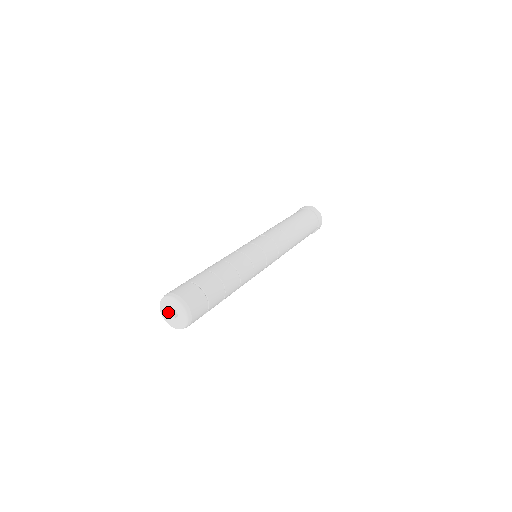
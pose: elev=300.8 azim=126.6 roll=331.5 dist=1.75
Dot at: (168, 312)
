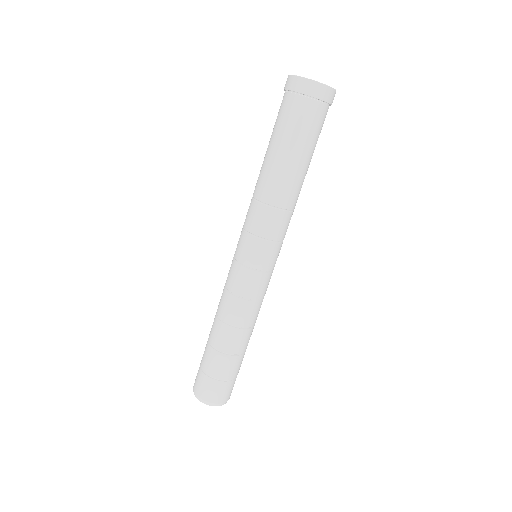
Dot at: occluded
